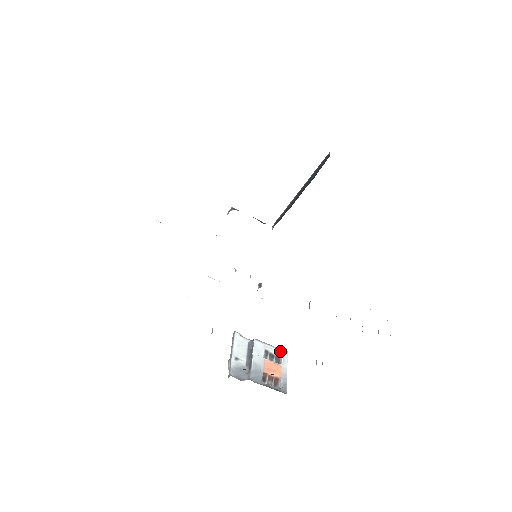
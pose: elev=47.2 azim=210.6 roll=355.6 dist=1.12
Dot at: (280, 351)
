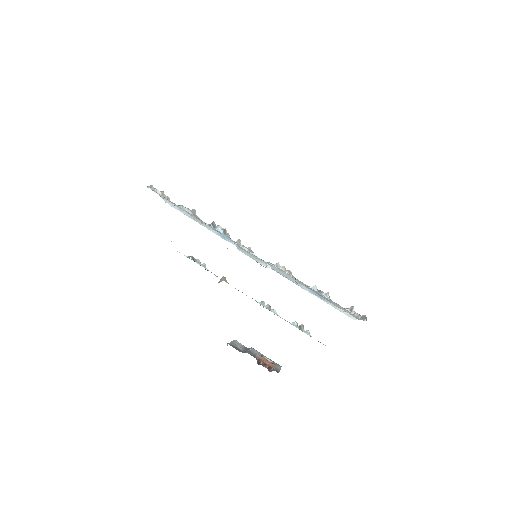
Dot at: (274, 362)
